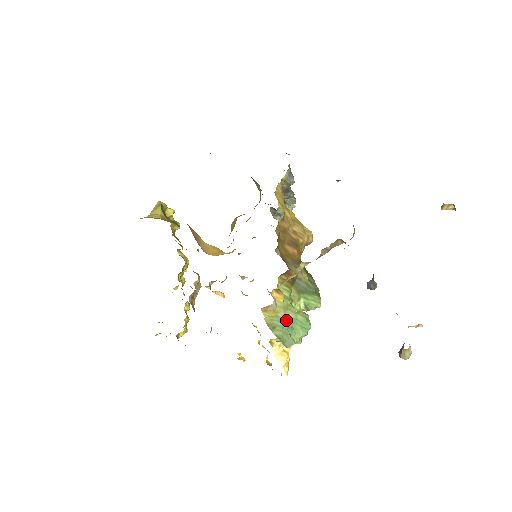
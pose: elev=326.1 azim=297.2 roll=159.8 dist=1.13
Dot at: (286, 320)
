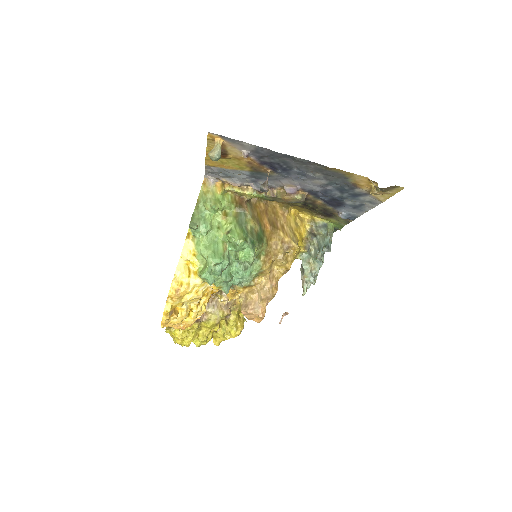
Dot at: (207, 201)
